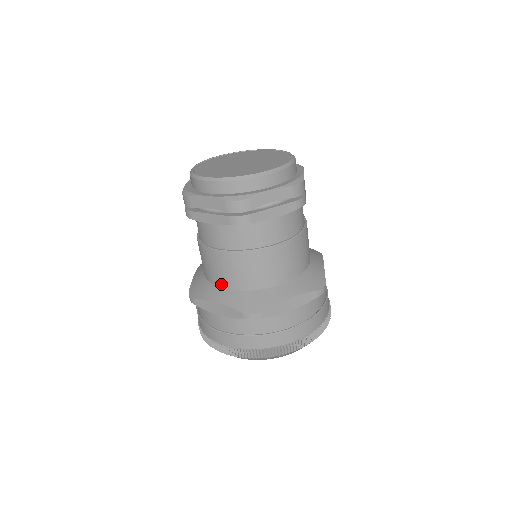
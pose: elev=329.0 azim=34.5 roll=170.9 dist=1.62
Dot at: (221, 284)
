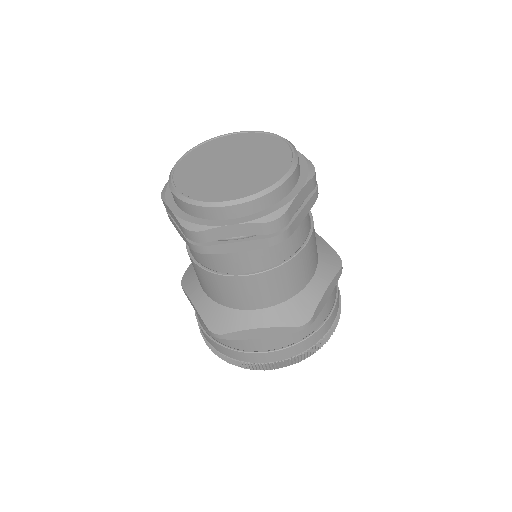
Dot at: (252, 306)
